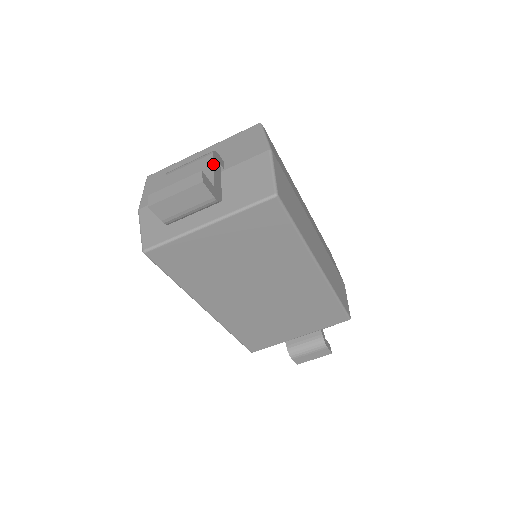
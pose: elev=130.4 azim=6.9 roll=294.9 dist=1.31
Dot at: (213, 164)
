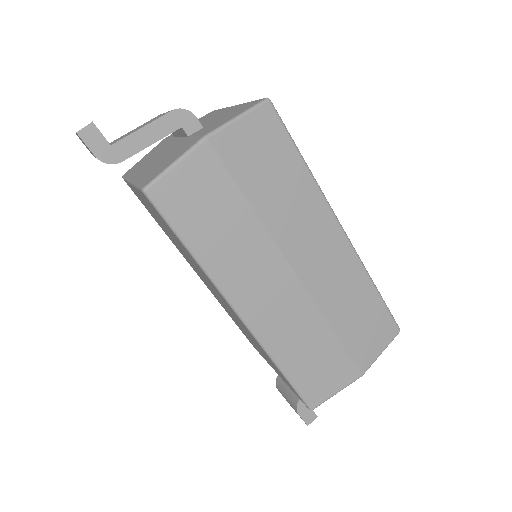
Dot at: (151, 122)
